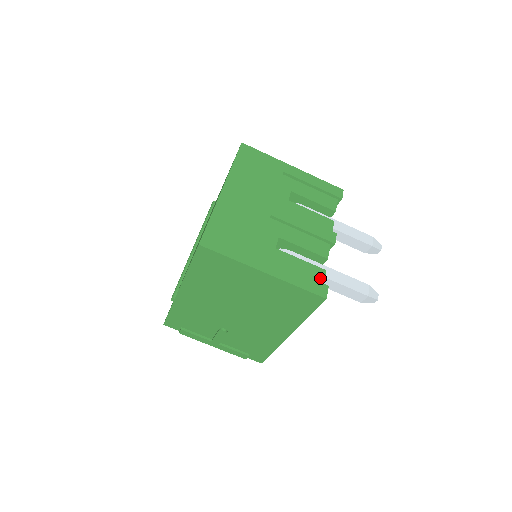
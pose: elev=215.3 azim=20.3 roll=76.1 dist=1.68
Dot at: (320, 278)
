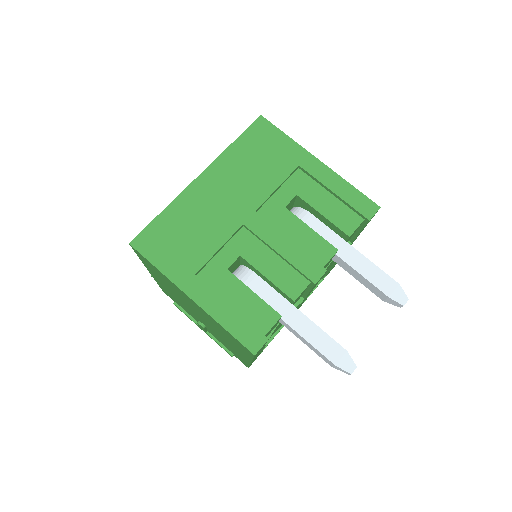
Dot at: (266, 324)
